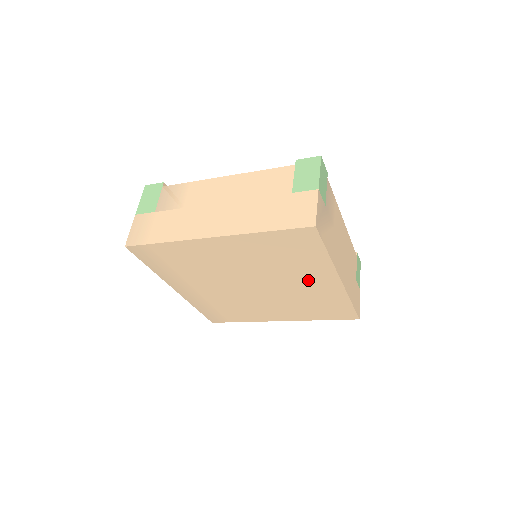
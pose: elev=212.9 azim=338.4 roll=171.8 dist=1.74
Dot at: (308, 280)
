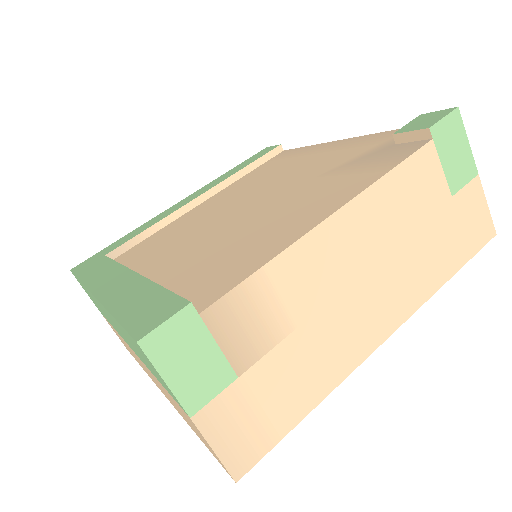
Dot at: occluded
